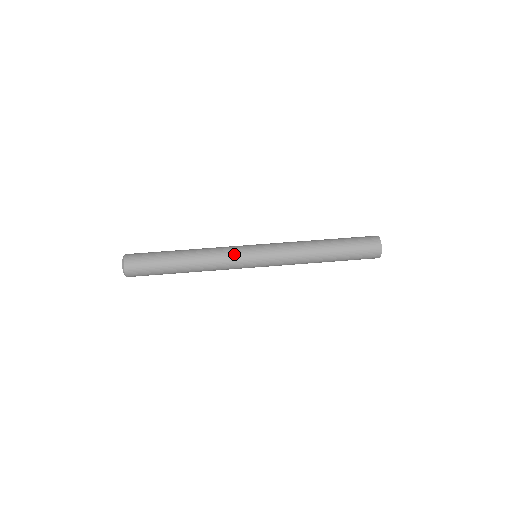
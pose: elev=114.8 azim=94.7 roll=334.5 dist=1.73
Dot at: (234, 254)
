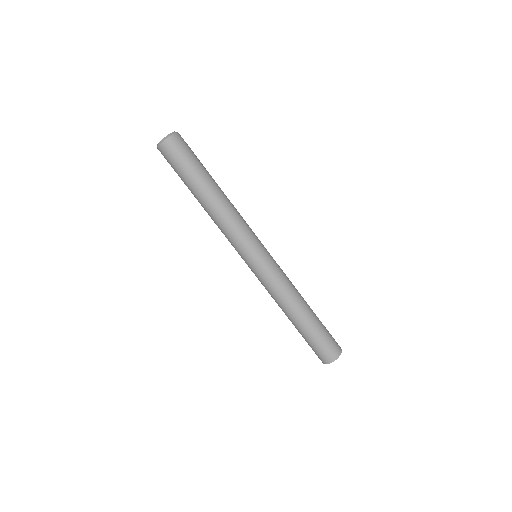
Dot at: (244, 238)
